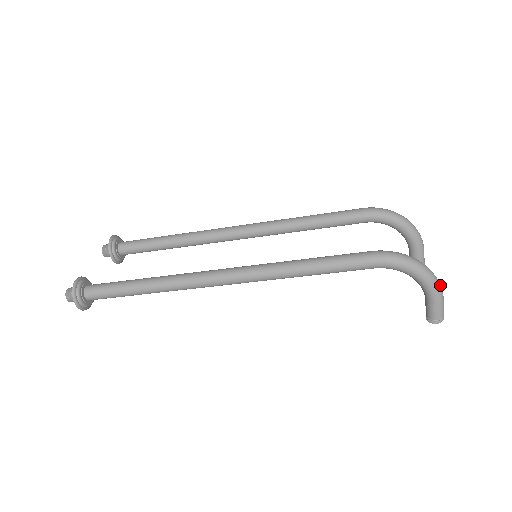
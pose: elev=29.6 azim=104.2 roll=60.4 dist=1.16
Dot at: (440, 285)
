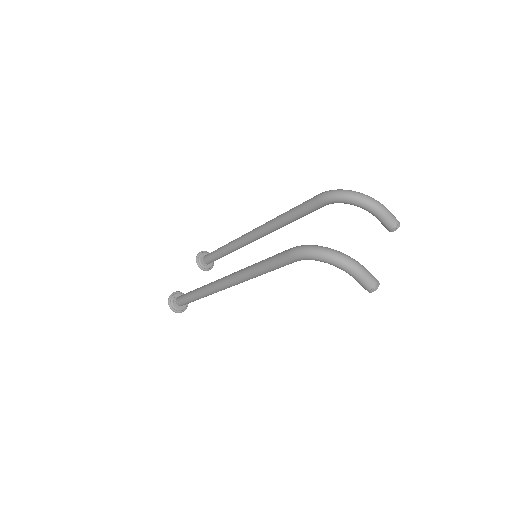
Dot at: (352, 263)
